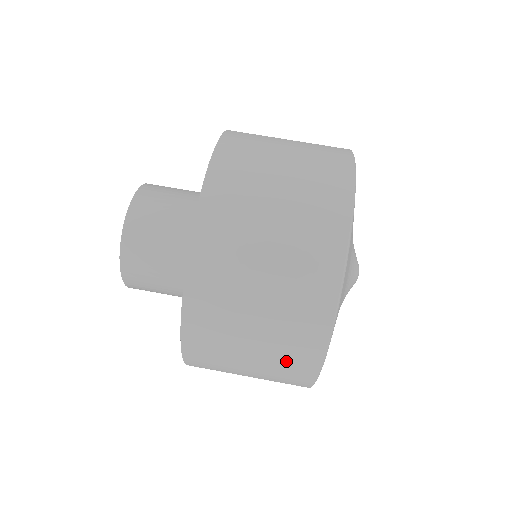
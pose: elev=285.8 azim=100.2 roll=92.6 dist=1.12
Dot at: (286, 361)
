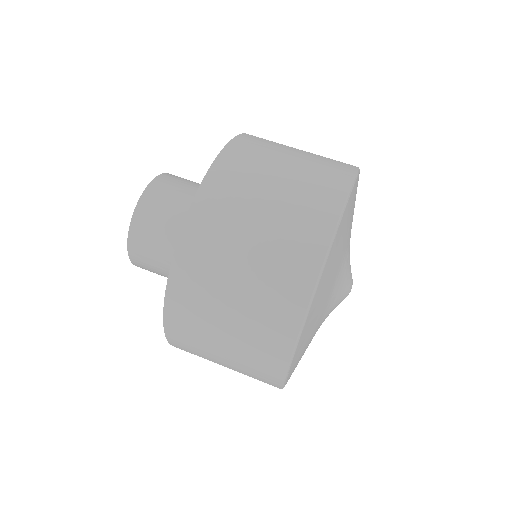
Dot at: (253, 377)
